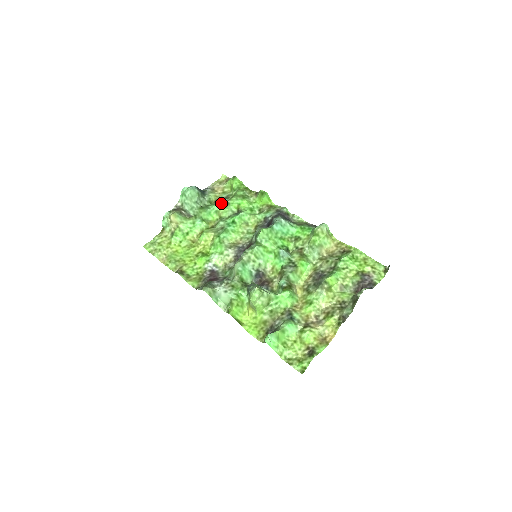
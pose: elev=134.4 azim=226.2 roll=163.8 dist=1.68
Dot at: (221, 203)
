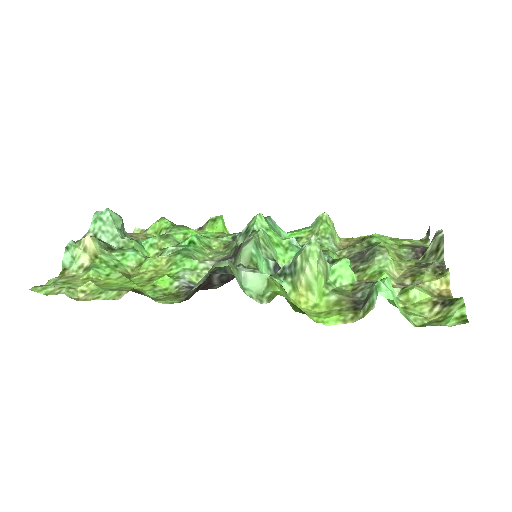
Dot at: occluded
